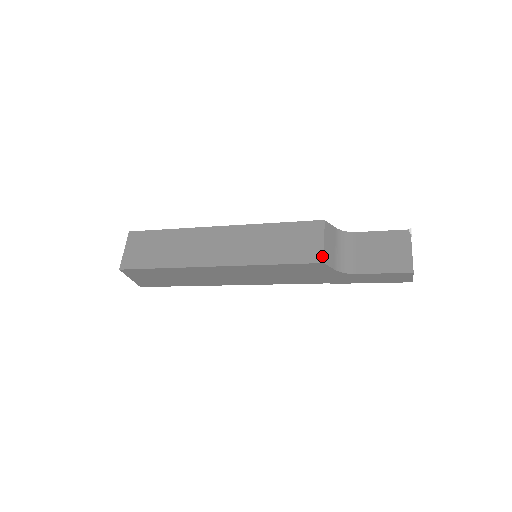
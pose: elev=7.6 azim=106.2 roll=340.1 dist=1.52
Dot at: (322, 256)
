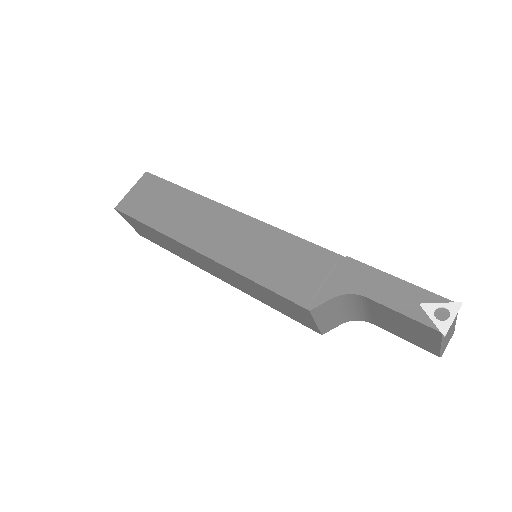
Dot at: (318, 331)
